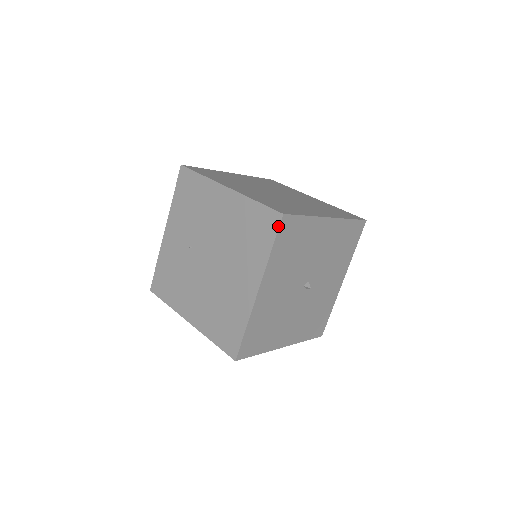
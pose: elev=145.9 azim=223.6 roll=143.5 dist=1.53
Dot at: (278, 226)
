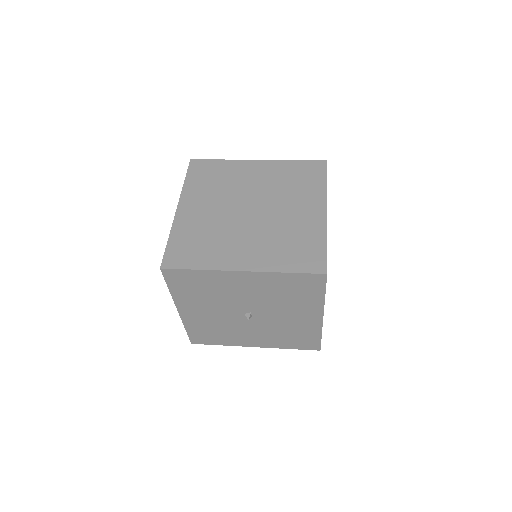
Dot at: (163, 275)
